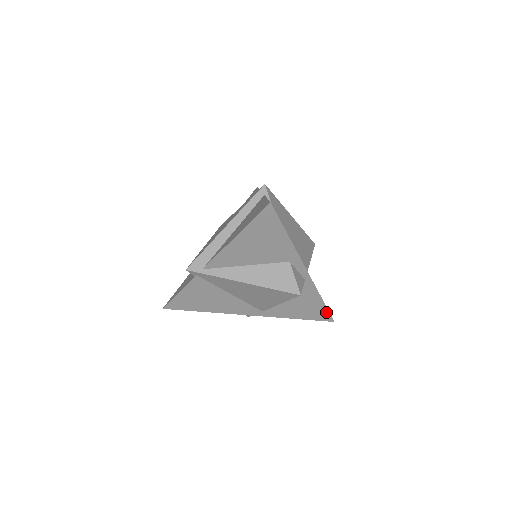
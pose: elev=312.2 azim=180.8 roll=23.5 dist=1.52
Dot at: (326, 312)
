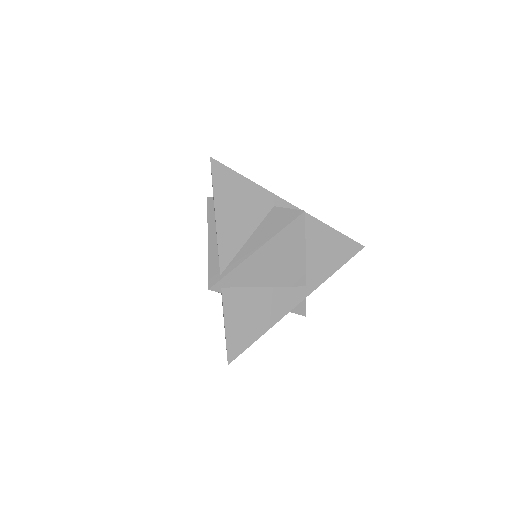
Dot at: (348, 241)
